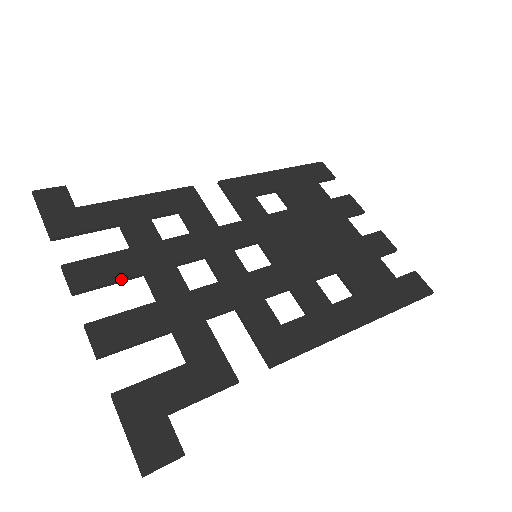
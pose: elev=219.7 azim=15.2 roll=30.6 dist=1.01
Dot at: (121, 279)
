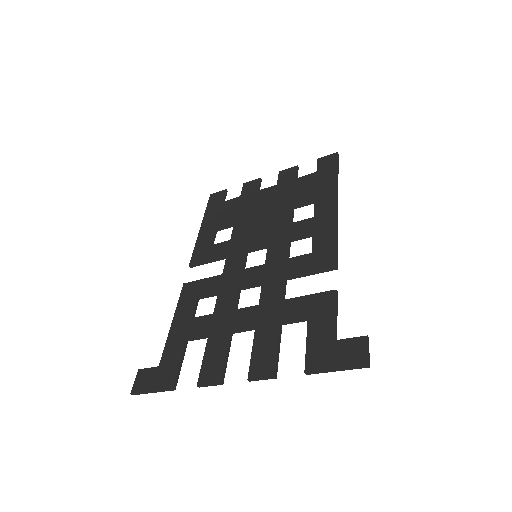
Dot at: (227, 348)
